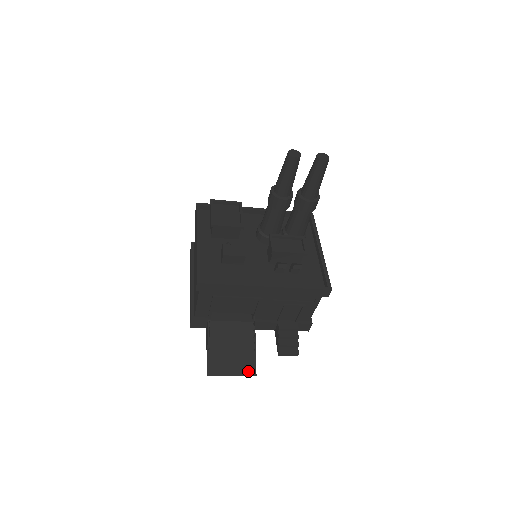
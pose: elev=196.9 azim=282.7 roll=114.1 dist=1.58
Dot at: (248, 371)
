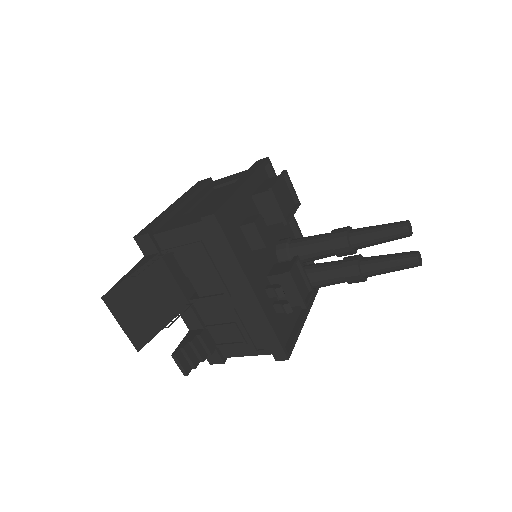
Dot at: (137, 338)
